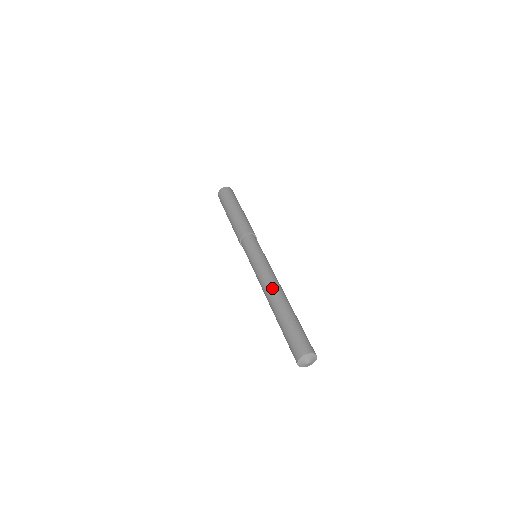
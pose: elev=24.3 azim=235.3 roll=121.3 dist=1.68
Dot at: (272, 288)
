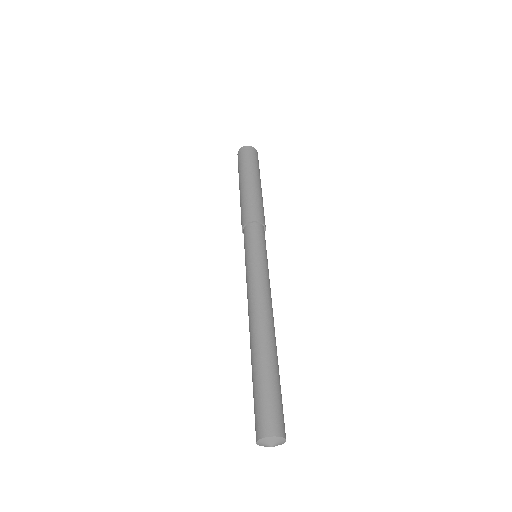
Dot at: (250, 318)
